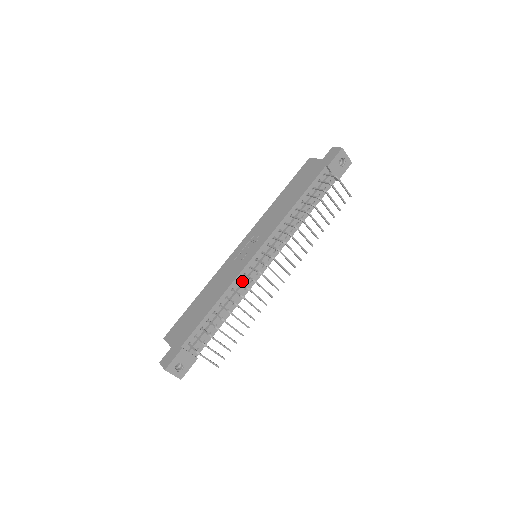
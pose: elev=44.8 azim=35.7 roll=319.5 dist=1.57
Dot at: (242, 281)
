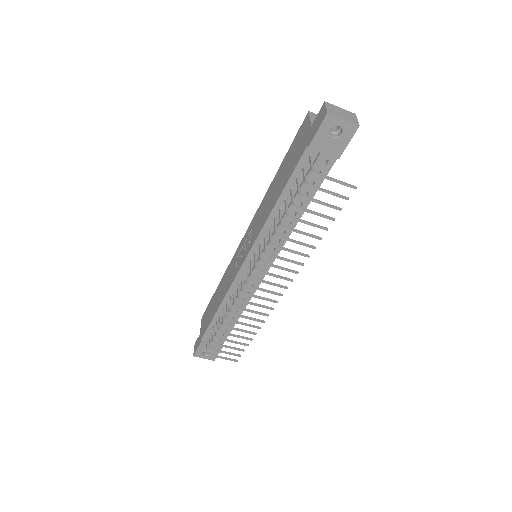
Dot at: (240, 288)
